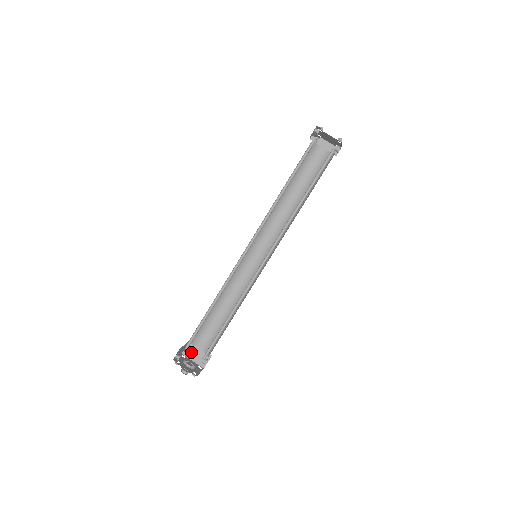
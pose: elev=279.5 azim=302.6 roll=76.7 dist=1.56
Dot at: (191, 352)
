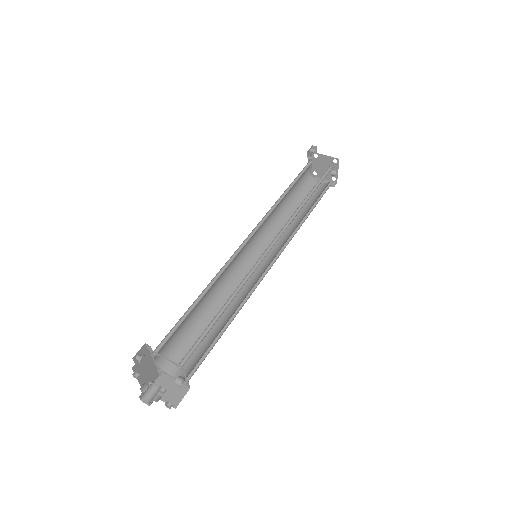
Dot at: (158, 386)
